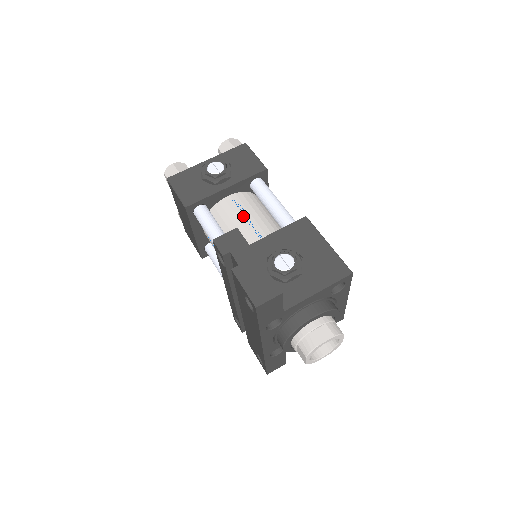
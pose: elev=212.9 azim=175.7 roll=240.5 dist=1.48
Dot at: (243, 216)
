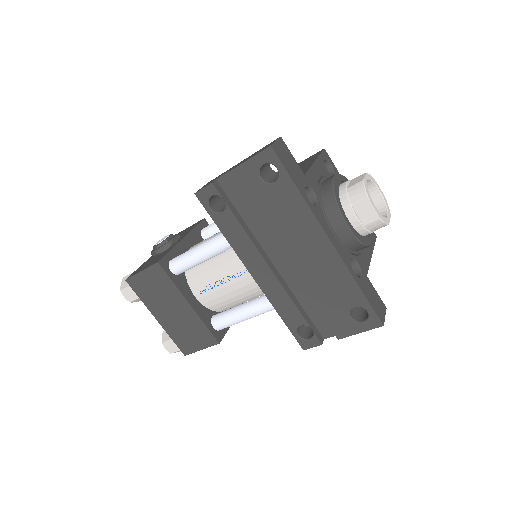
Dot at: (214, 235)
